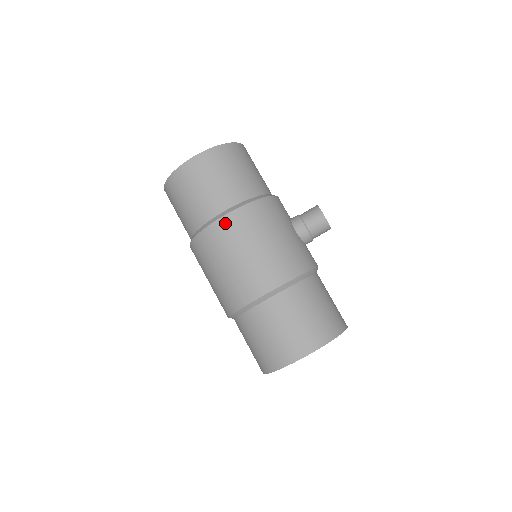
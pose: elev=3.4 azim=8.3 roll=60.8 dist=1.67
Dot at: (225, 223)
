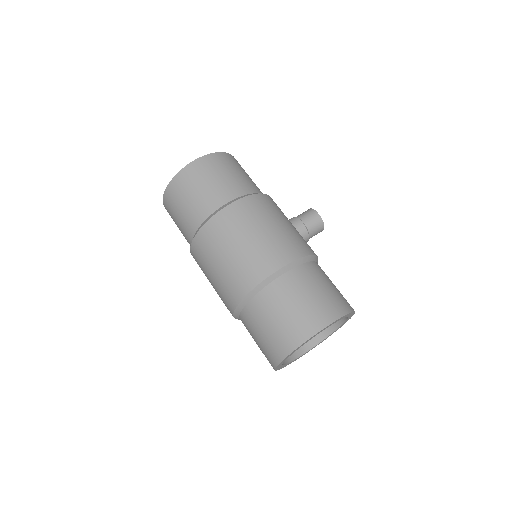
Dot at: (234, 209)
